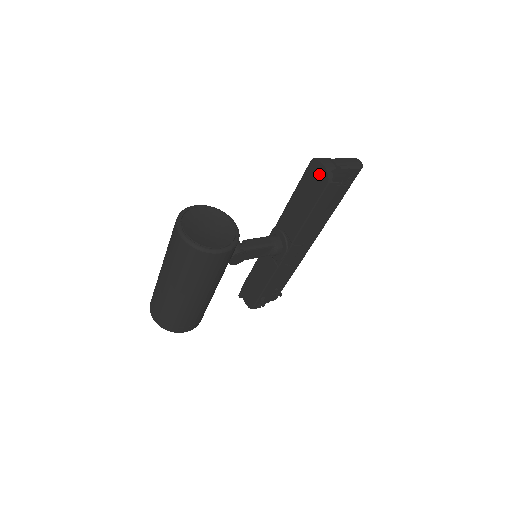
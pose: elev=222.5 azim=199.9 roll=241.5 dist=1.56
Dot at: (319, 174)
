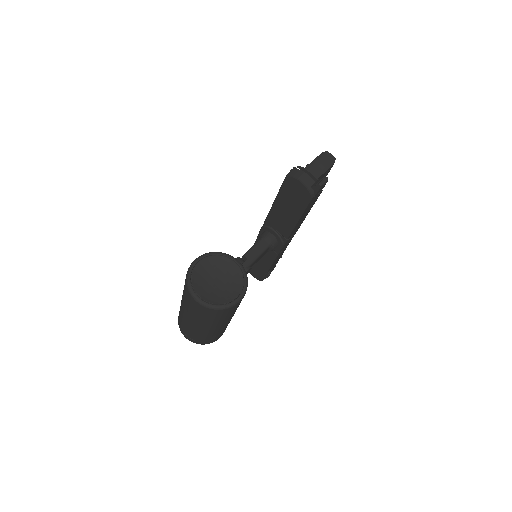
Dot at: (299, 190)
